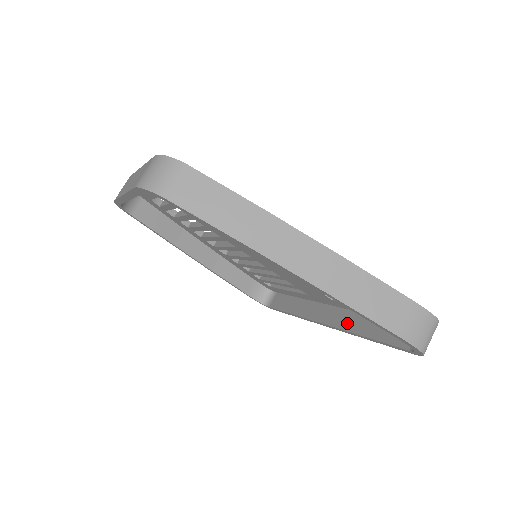
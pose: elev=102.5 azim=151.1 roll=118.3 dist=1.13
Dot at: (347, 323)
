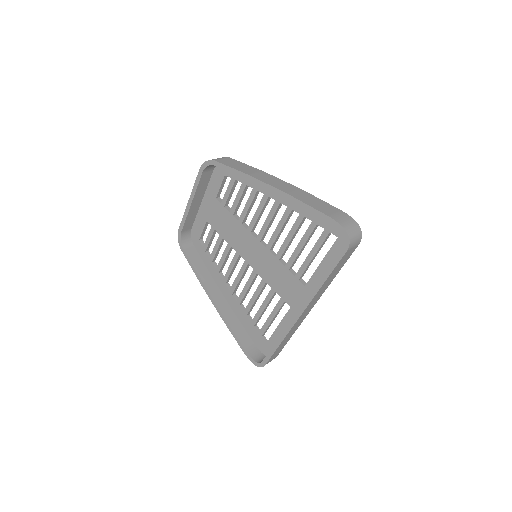
Dot at: occluded
